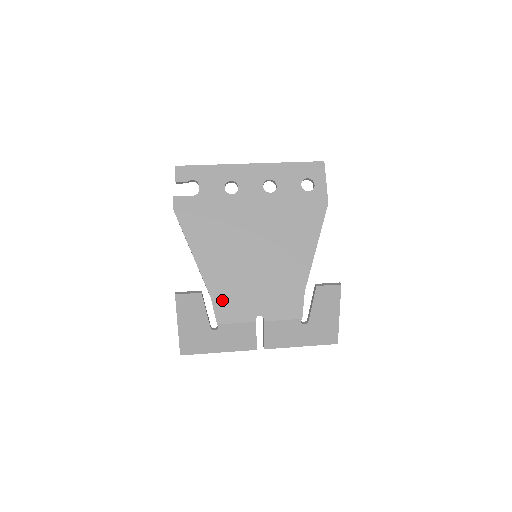
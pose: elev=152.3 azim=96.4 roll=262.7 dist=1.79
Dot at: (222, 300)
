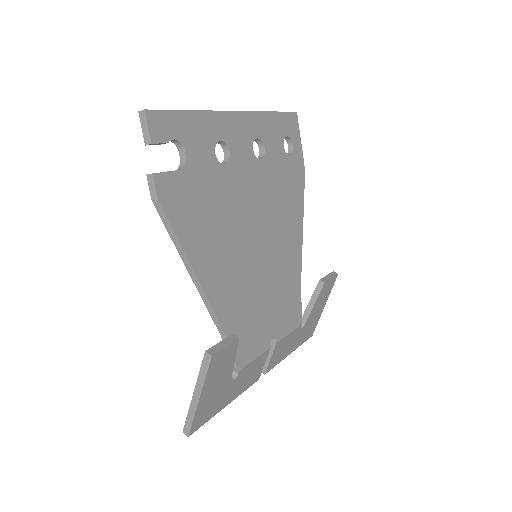
Dot at: (238, 334)
